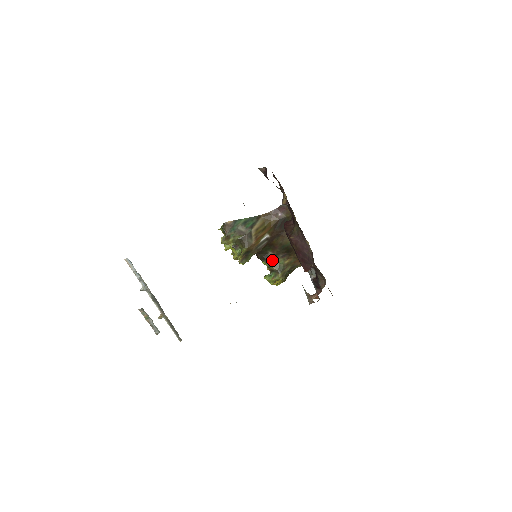
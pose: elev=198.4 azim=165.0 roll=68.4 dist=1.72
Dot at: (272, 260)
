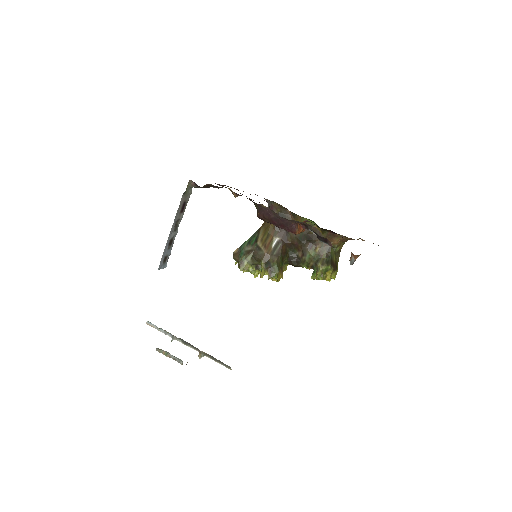
Dot at: (304, 258)
